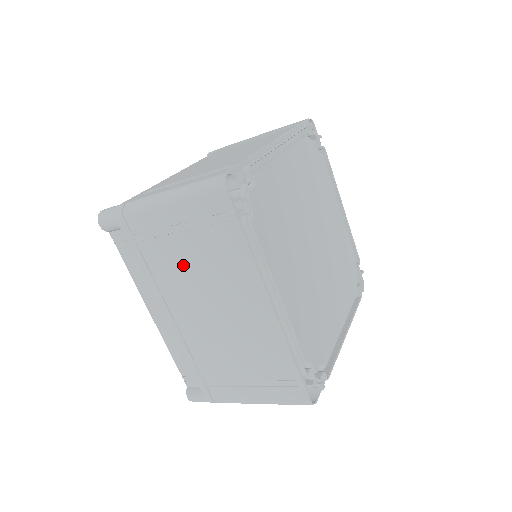
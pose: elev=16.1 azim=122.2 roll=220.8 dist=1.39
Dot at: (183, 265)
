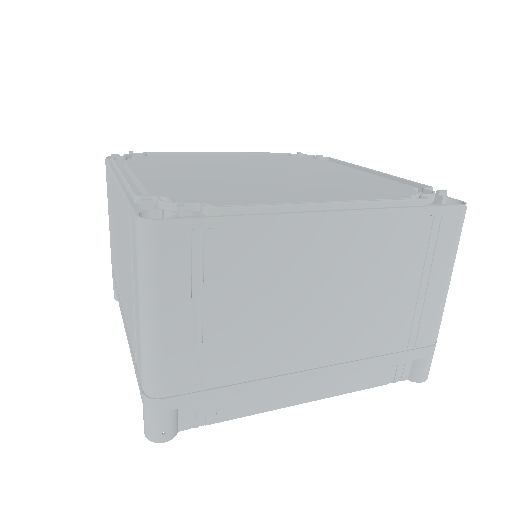
Dot at: occluded
